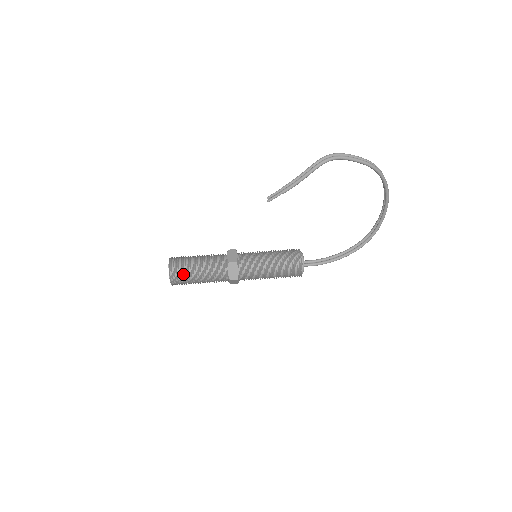
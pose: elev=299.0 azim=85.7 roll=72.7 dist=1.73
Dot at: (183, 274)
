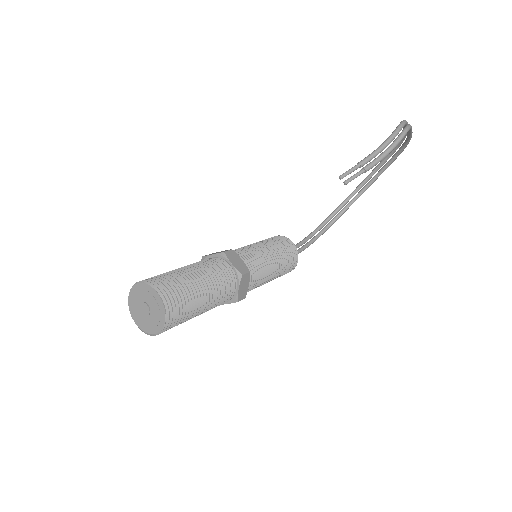
Dot at: (185, 312)
